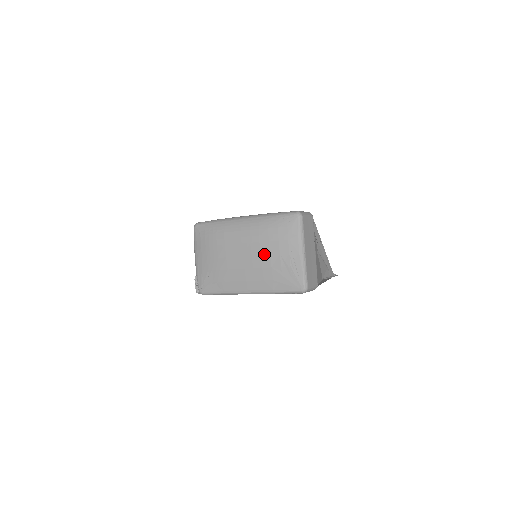
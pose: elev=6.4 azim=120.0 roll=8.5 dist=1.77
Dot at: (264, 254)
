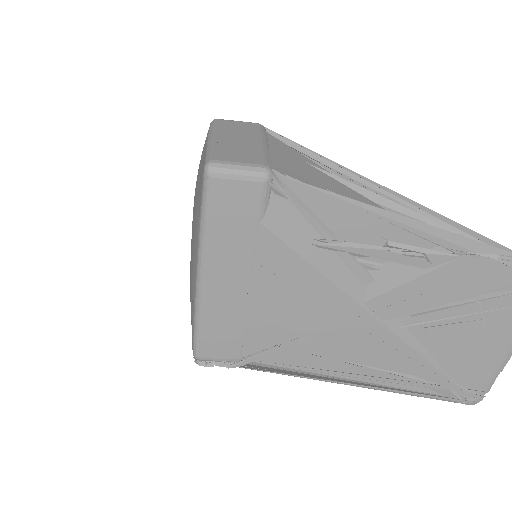
Dot at: (194, 202)
